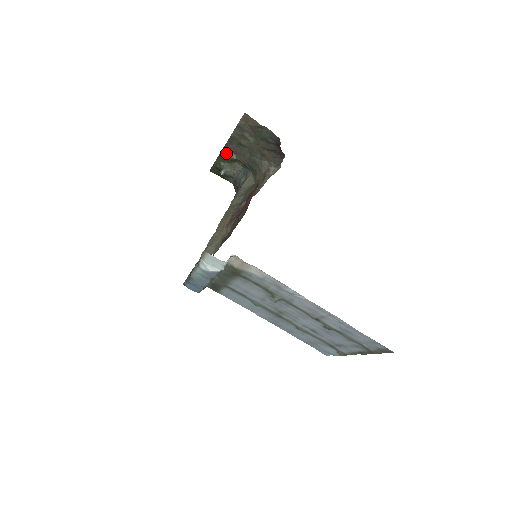
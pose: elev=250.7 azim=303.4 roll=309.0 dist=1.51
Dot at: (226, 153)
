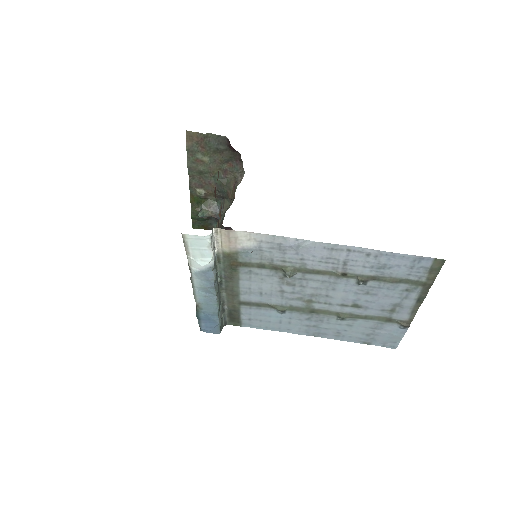
Dot at: (195, 194)
